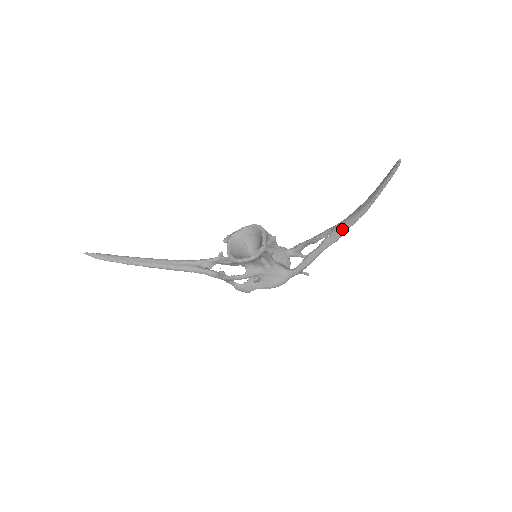
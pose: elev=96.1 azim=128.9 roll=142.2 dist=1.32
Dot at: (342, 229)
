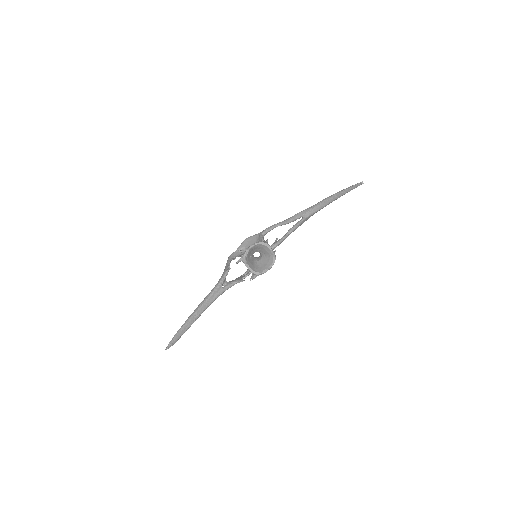
Dot at: (312, 215)
